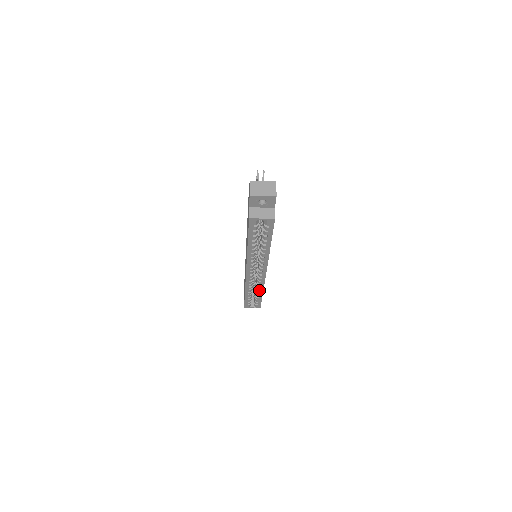
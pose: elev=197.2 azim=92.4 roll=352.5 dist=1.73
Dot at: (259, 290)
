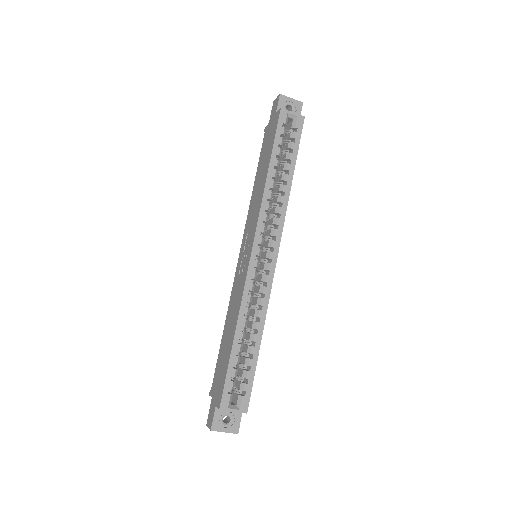
Dot at: (258, 323)
